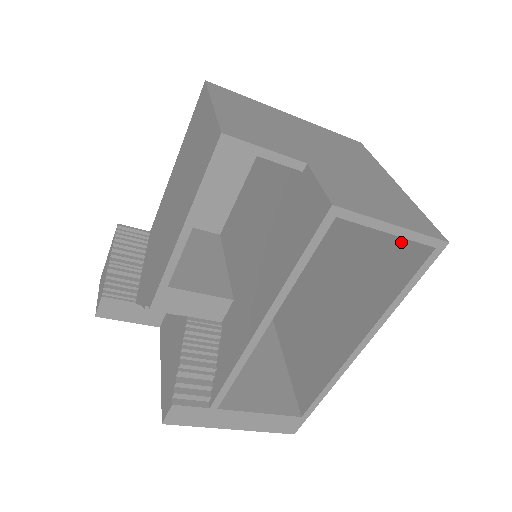
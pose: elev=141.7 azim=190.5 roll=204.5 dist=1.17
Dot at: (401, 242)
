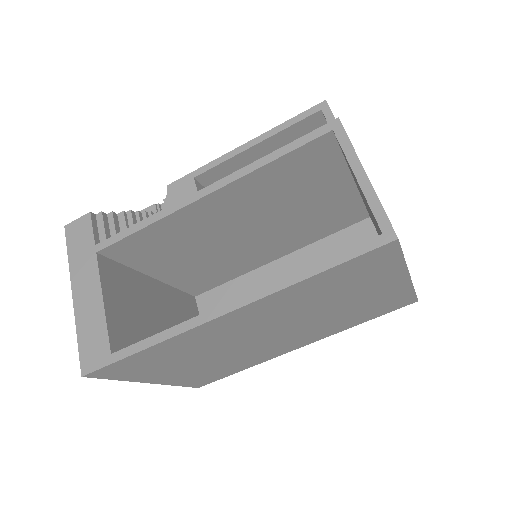
Dot at: occluded
